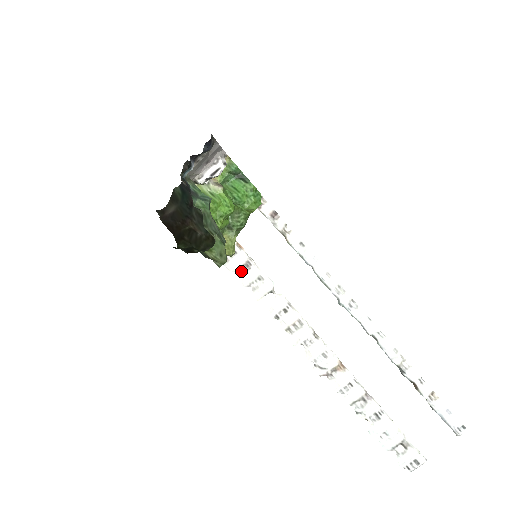
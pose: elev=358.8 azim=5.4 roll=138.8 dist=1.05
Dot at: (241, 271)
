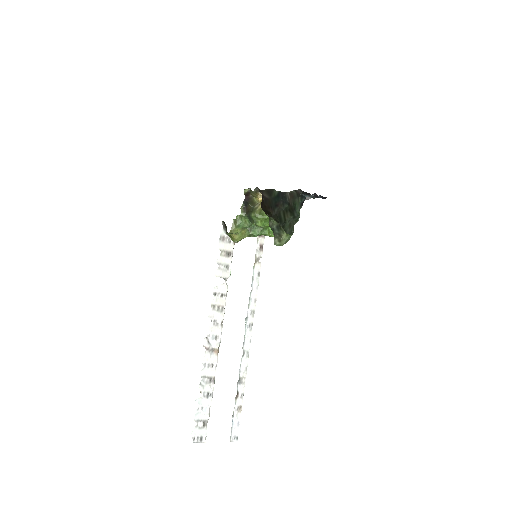
Dot at: (223, 253)
